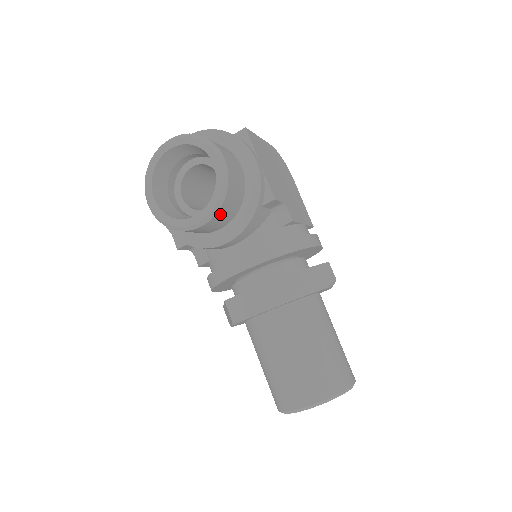
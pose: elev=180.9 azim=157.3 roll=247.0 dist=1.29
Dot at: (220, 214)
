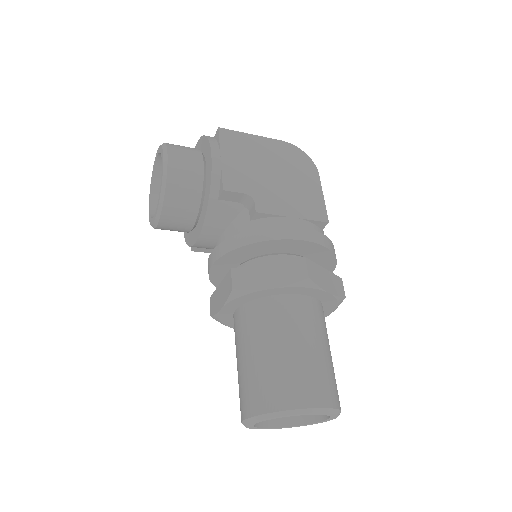
Dot at: (170, 209)
